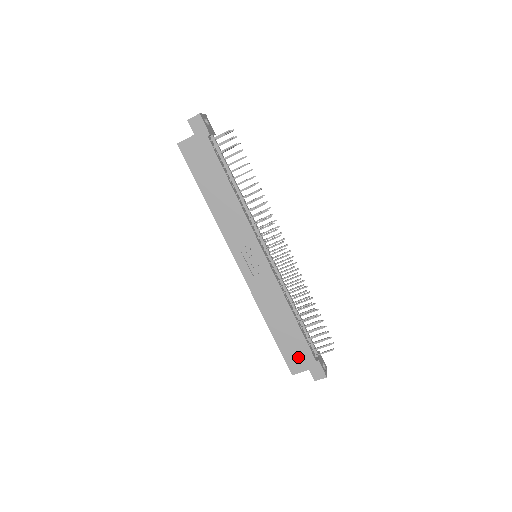
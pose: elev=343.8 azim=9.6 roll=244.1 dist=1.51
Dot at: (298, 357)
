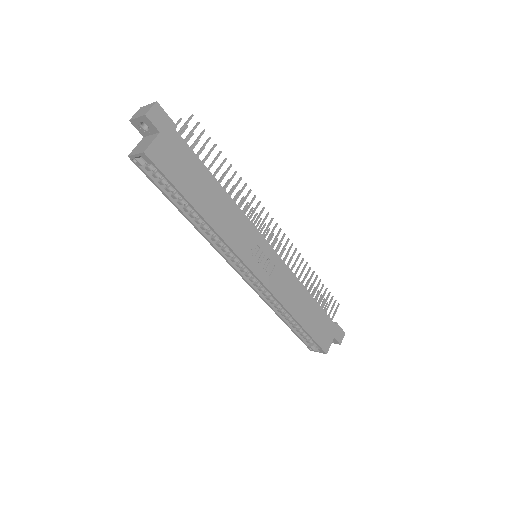
Dot at: (325, 332)
